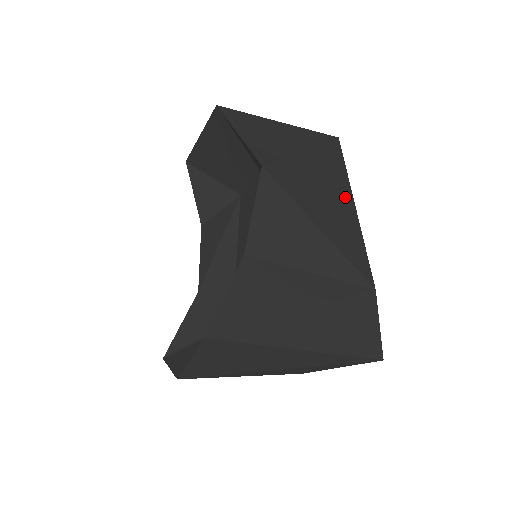
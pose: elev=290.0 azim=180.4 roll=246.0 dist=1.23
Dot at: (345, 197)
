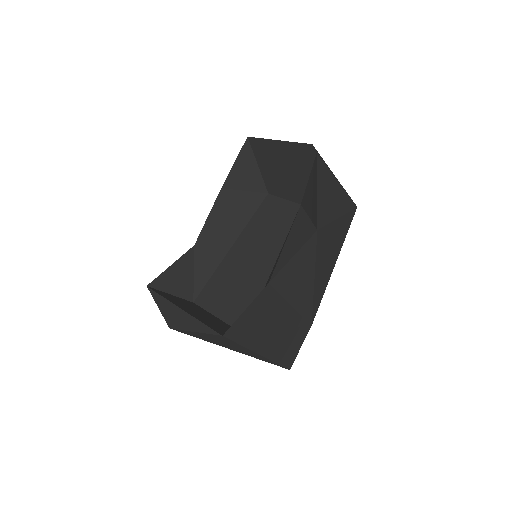
Dot at: (335, 257)
